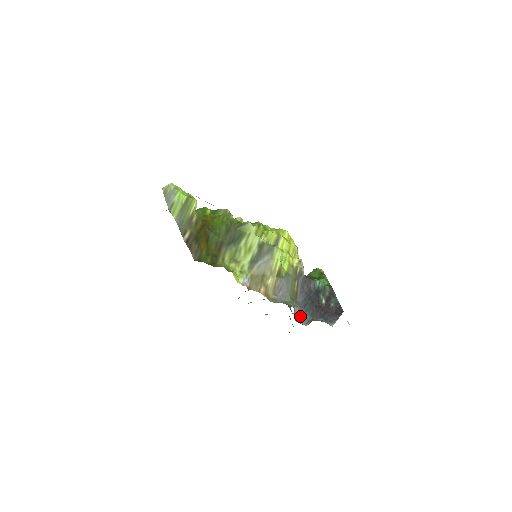
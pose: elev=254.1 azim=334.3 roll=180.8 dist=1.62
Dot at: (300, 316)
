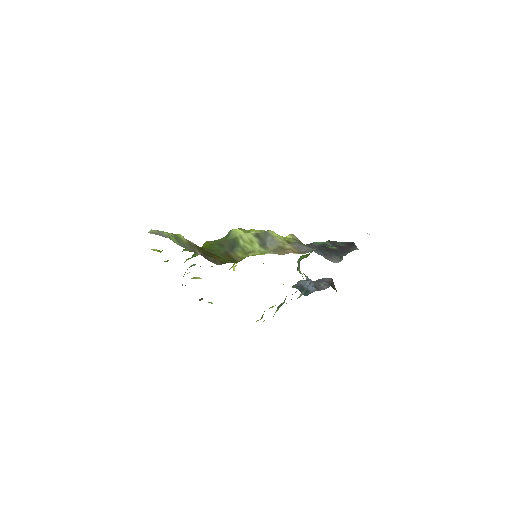
Dot at: (330, 260)
